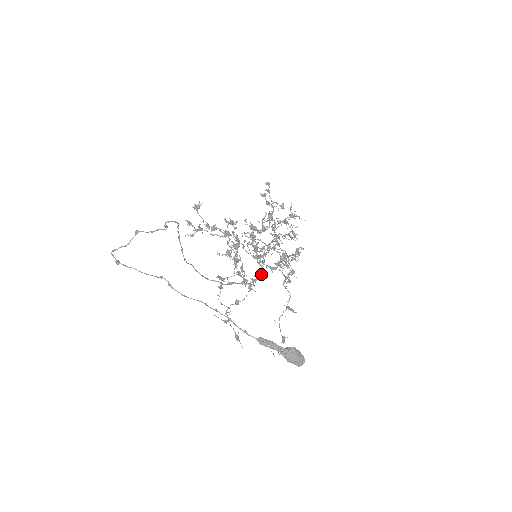
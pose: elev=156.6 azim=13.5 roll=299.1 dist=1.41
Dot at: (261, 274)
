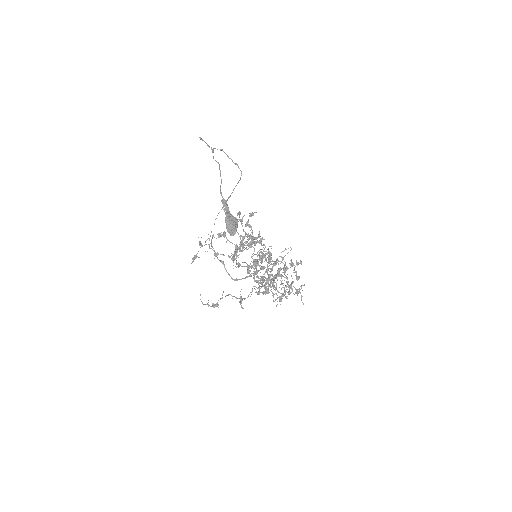
Dot at: (247, 268)
